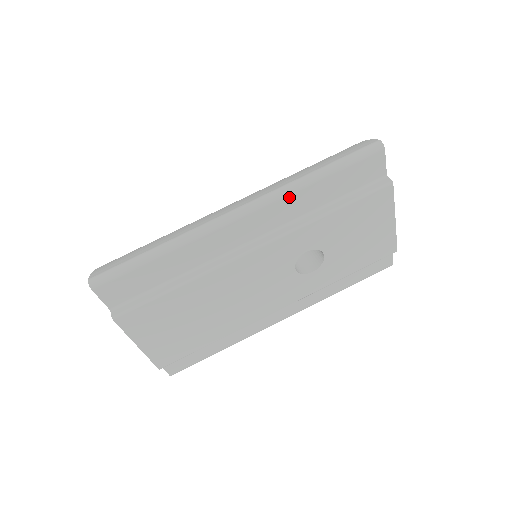
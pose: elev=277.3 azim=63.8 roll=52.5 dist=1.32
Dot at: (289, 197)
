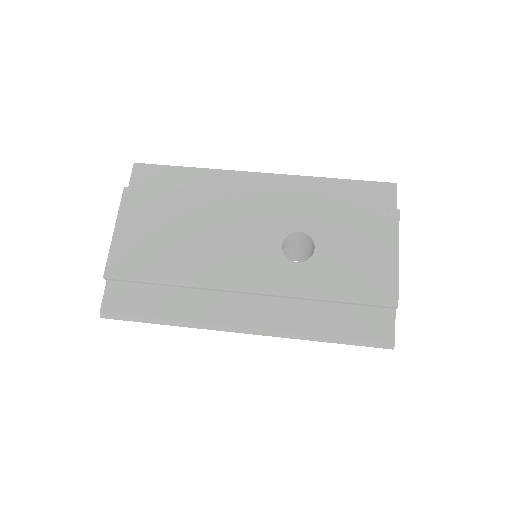
Dot at: (305, 181)
